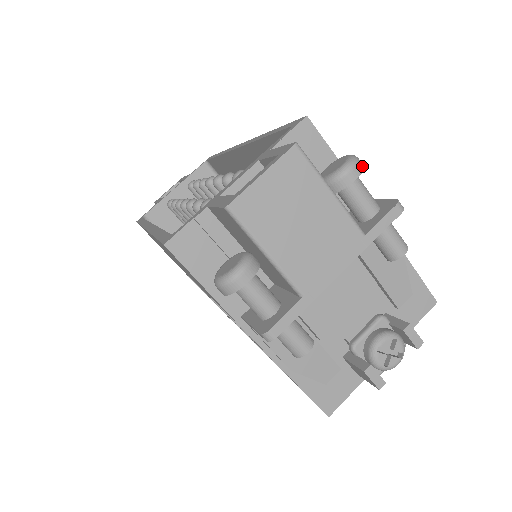
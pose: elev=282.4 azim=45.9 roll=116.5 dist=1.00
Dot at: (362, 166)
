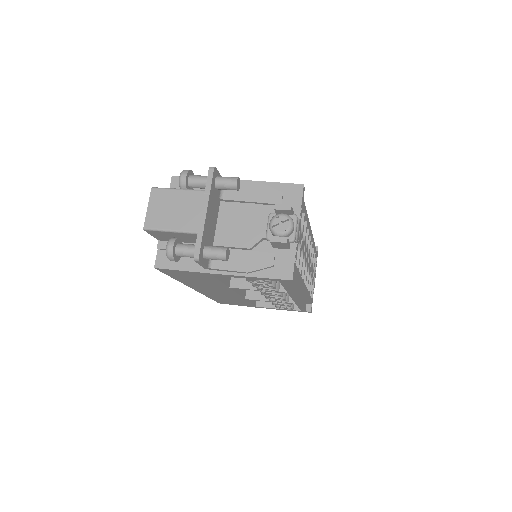
Dot at: (187, 171)
